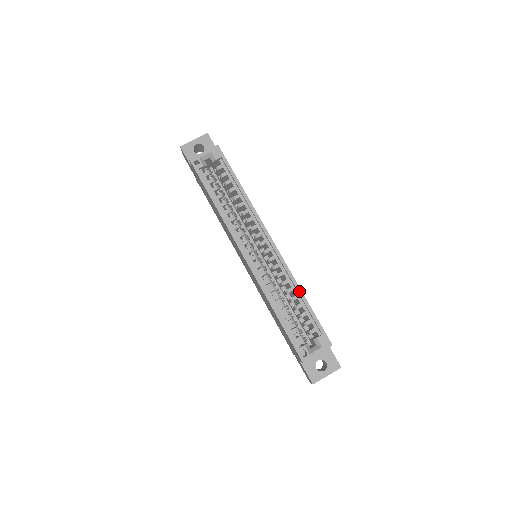
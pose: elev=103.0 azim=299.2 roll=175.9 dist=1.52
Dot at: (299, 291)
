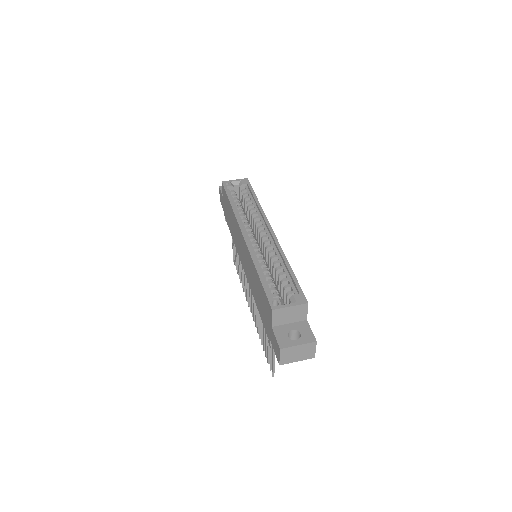
Dot at: (285, 261)
